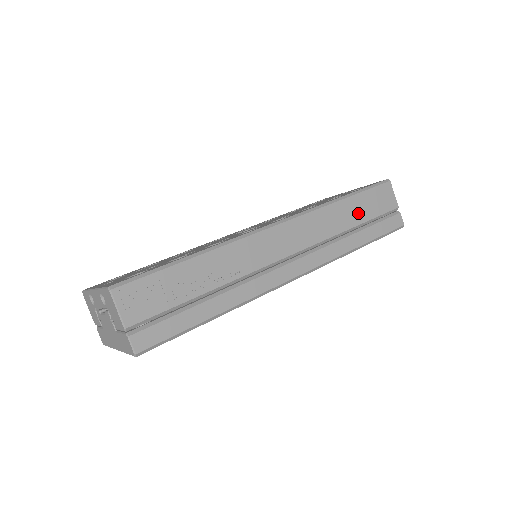
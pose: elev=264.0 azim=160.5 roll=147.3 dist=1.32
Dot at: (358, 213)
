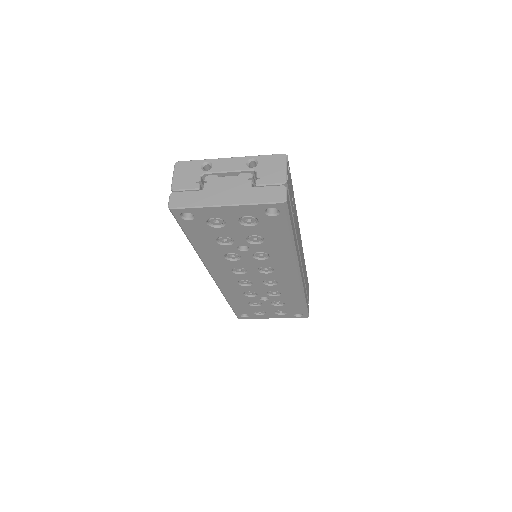
Dot at: (306, 281)
